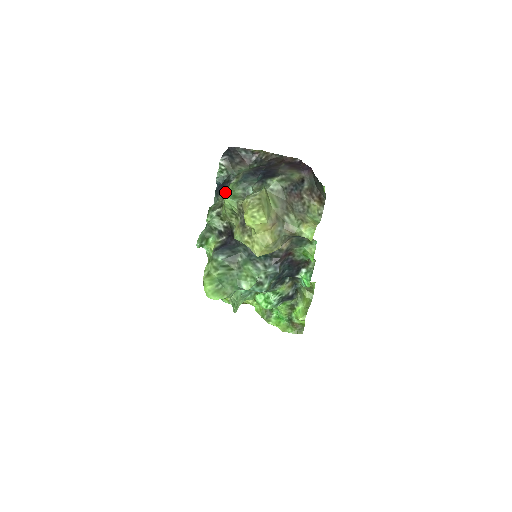
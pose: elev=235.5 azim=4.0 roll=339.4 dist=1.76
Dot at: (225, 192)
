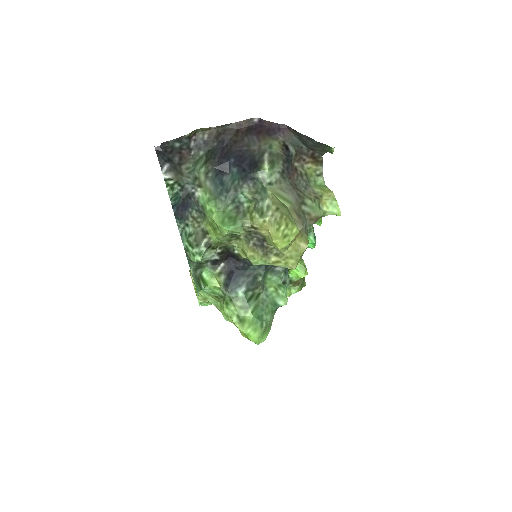
Dot at: (217, 221)
